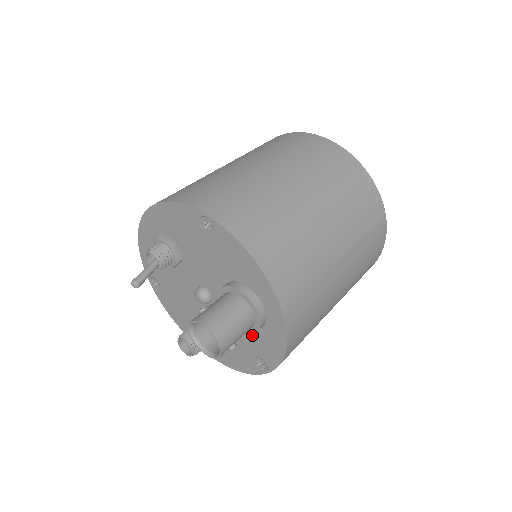
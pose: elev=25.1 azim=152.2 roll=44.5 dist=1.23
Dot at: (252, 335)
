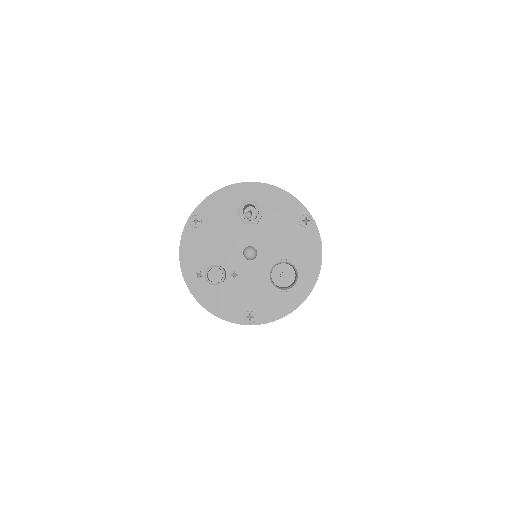
Dot at: (266, 295)
